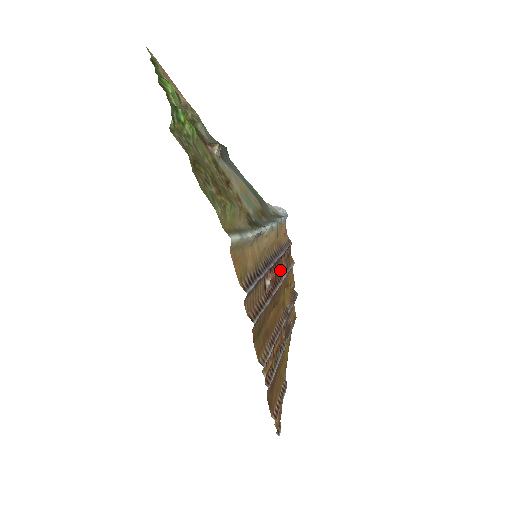
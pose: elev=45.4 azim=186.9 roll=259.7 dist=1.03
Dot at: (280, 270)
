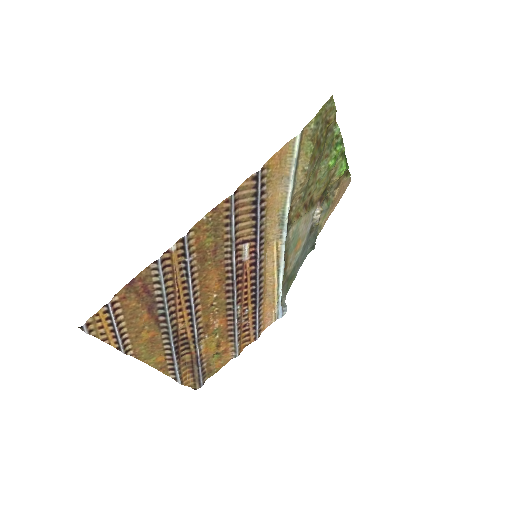
Dot at: (245, 294)
